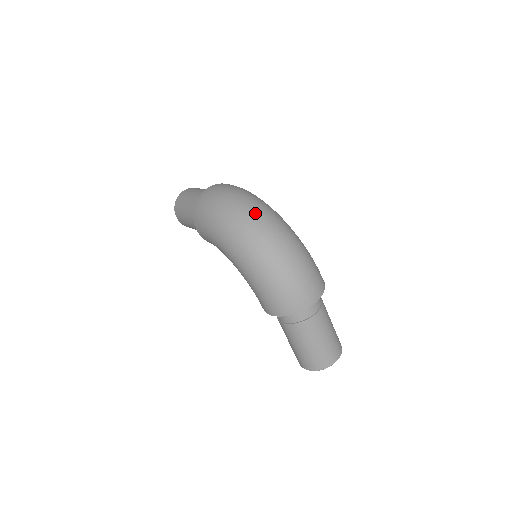
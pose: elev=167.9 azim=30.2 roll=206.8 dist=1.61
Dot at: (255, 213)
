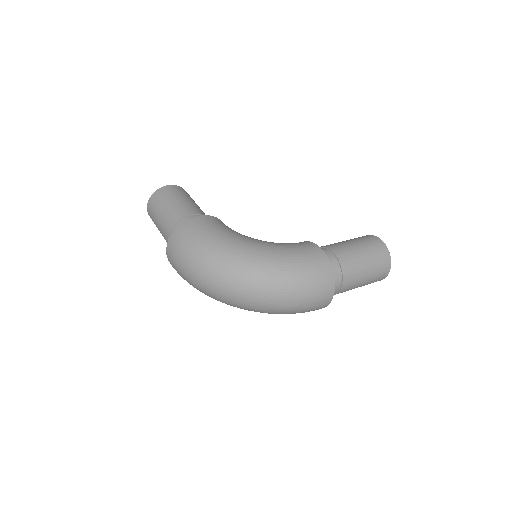
Dot at: (223, 288)
